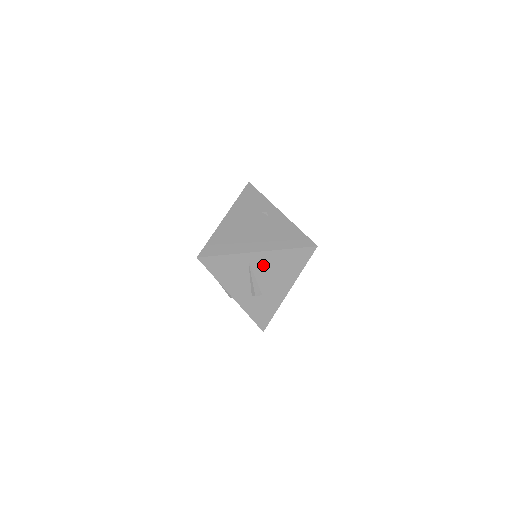
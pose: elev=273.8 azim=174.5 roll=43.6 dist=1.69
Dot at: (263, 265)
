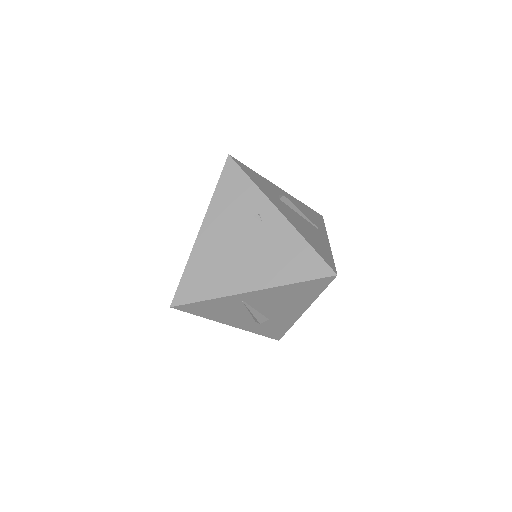
Dot at: (263, 300)
